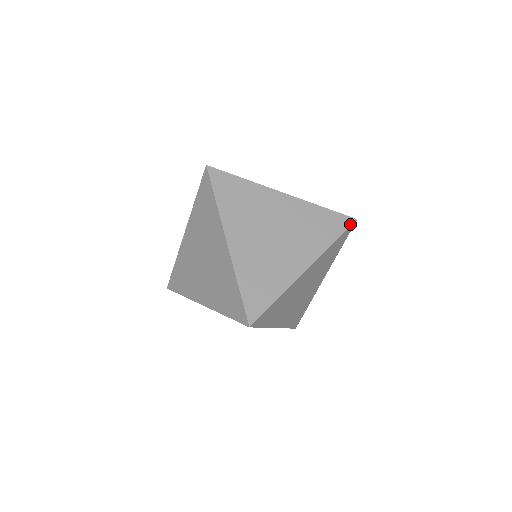
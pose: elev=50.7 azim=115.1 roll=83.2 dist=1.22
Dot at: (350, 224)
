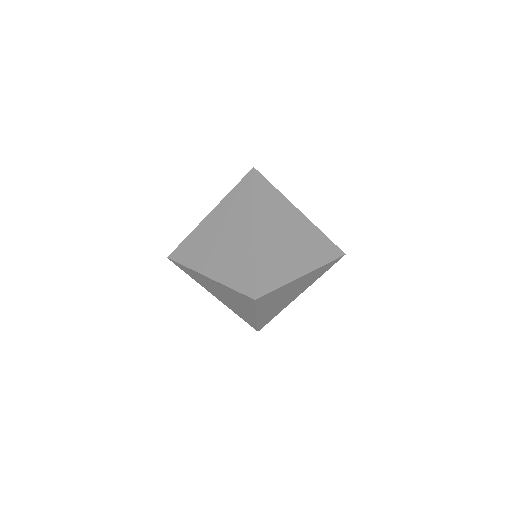
Dot at: (340, 255)
